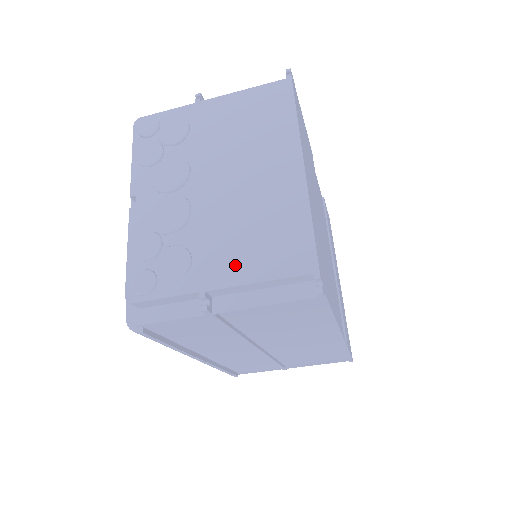
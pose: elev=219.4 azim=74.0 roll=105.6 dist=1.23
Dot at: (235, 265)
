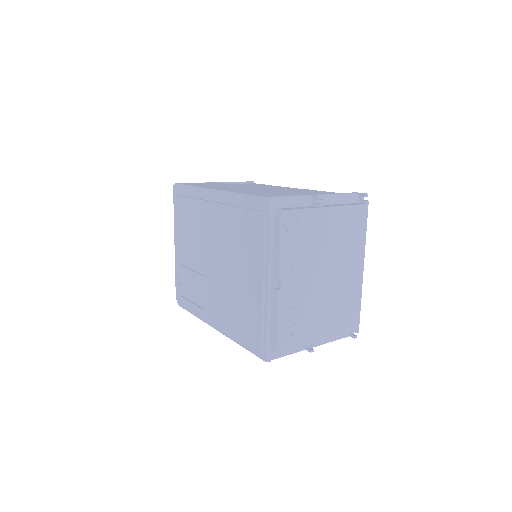
Dot at: (329, 328)
